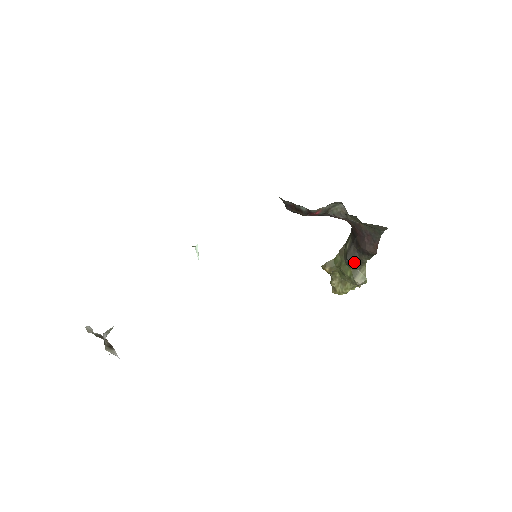
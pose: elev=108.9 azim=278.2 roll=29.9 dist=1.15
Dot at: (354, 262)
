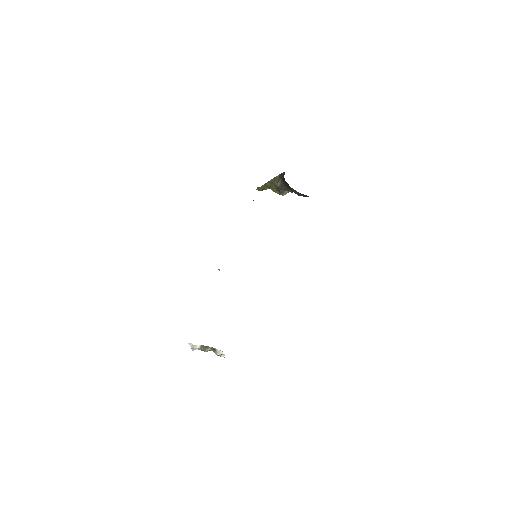
Dot at: occluded
